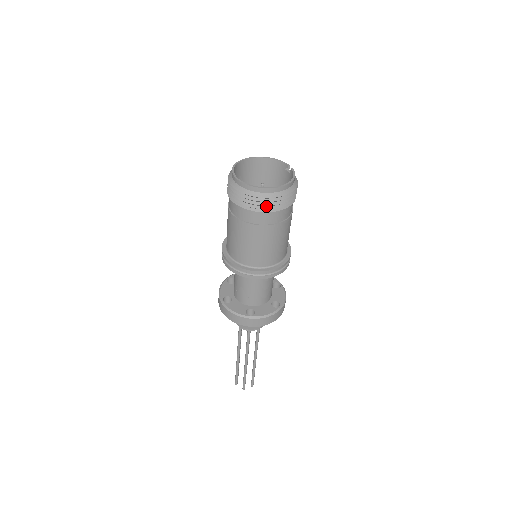
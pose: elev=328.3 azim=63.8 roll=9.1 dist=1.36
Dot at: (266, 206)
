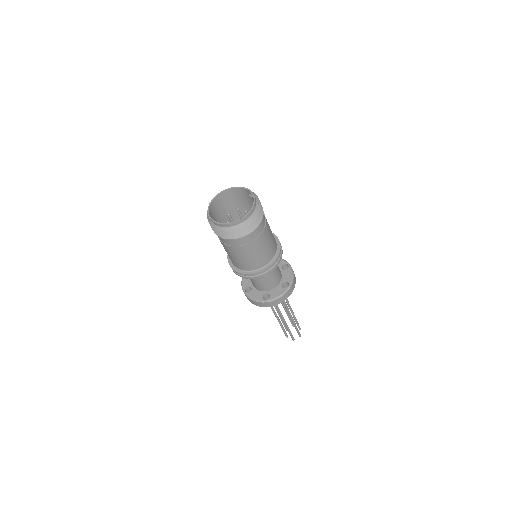
Dot at: (238, 234)
